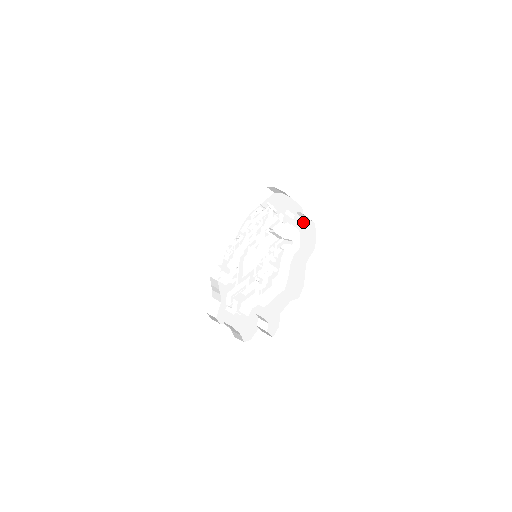
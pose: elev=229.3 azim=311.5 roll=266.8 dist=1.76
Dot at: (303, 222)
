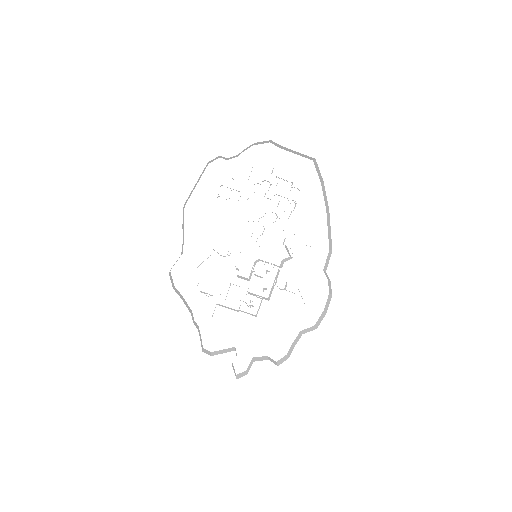
Dot at: (321, 274)
